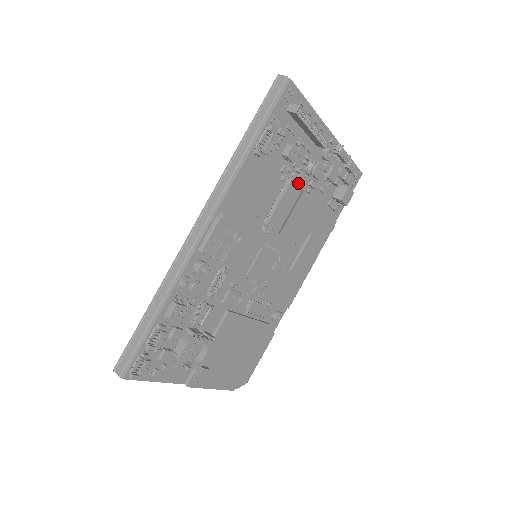
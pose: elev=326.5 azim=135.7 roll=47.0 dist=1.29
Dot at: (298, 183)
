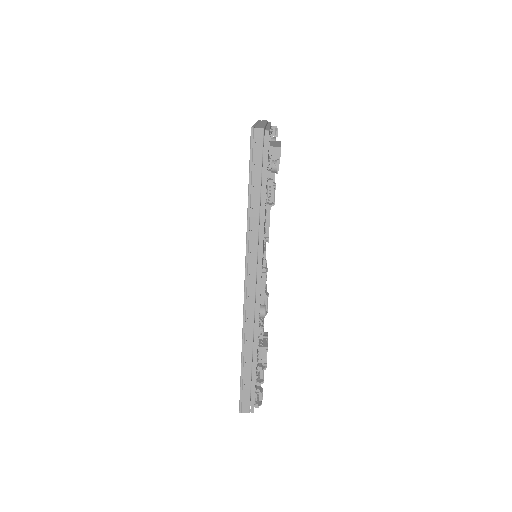
Dot at: occluded
